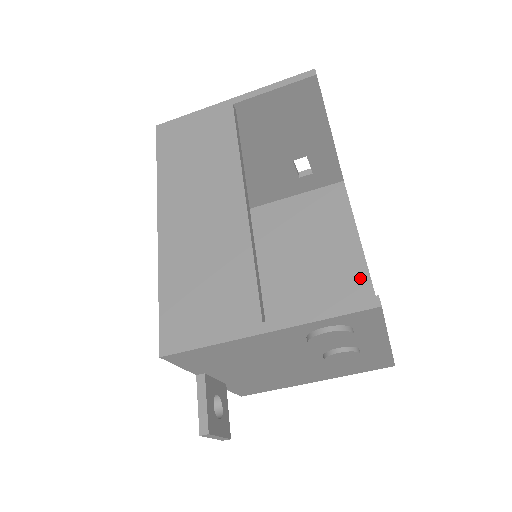
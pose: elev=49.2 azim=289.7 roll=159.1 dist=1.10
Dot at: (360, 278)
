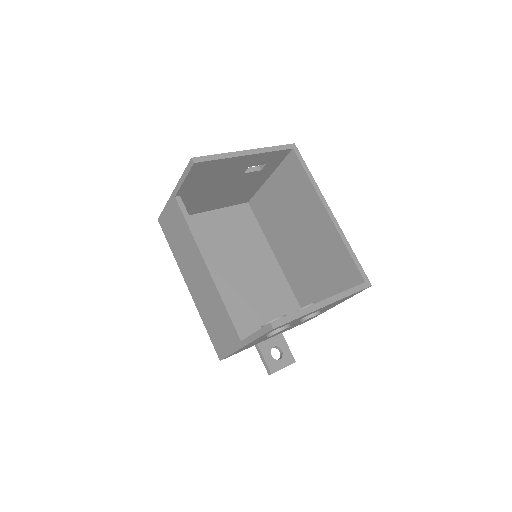
Dot at: (330, 229)
